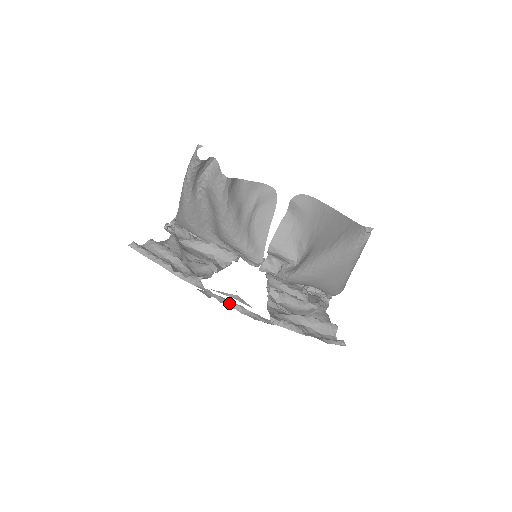
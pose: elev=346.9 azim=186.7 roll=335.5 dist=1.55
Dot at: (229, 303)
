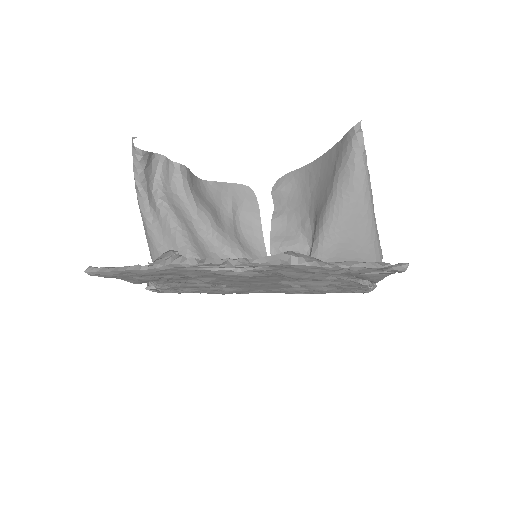
Dot at: (222, 263)
